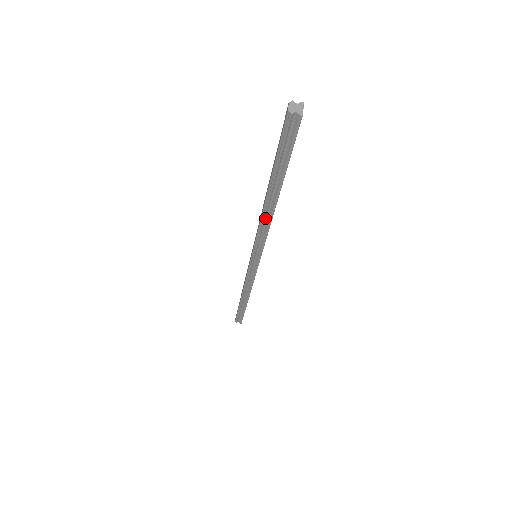
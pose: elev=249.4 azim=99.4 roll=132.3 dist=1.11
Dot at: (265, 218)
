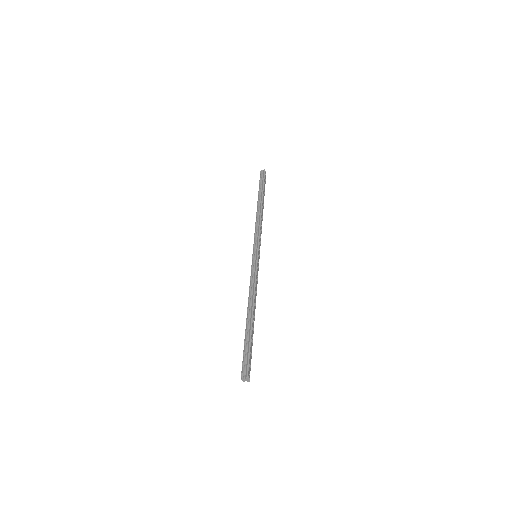
Dot at: occluded
